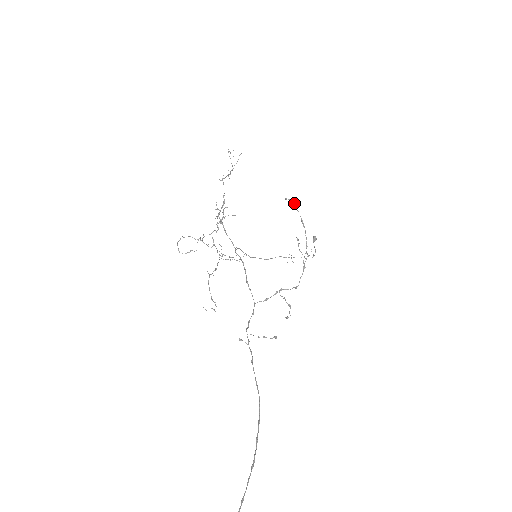
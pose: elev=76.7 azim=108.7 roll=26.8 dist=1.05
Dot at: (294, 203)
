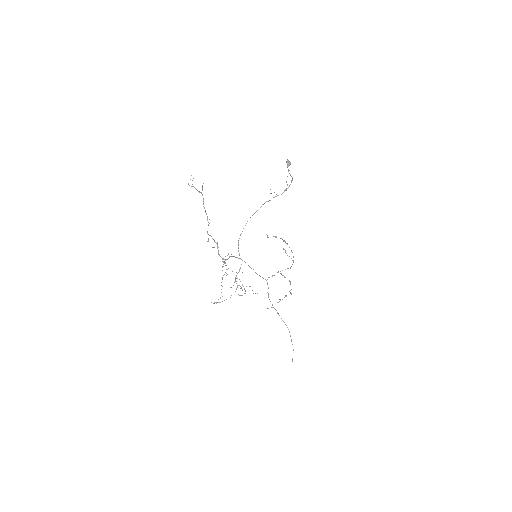
Dot at: (275, 236)
